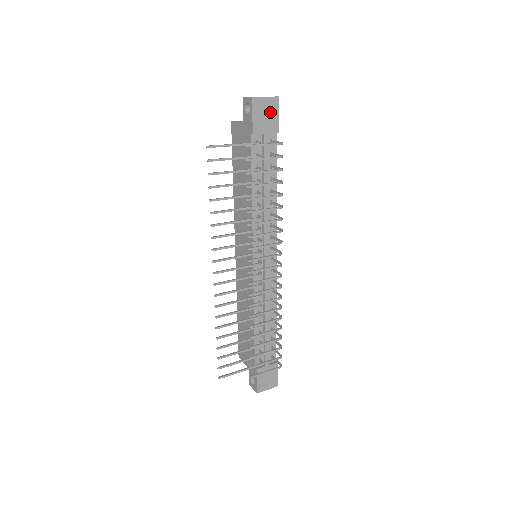
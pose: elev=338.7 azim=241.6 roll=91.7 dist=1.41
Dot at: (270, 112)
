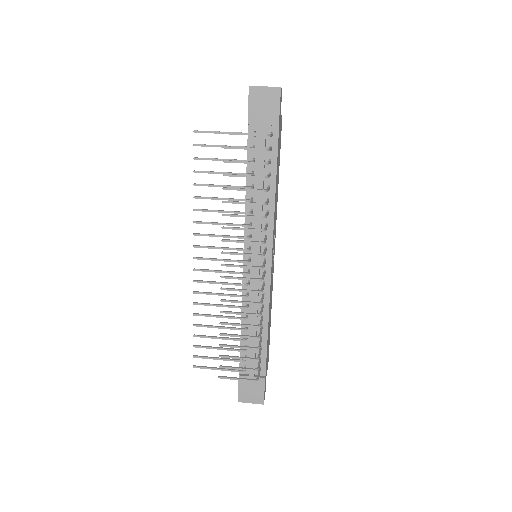
Dot at: (269, 103)
